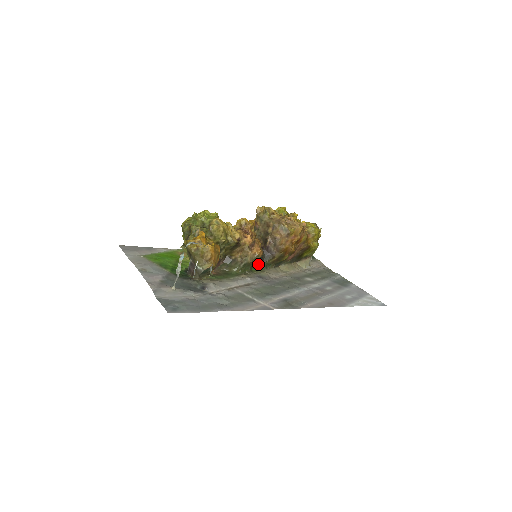
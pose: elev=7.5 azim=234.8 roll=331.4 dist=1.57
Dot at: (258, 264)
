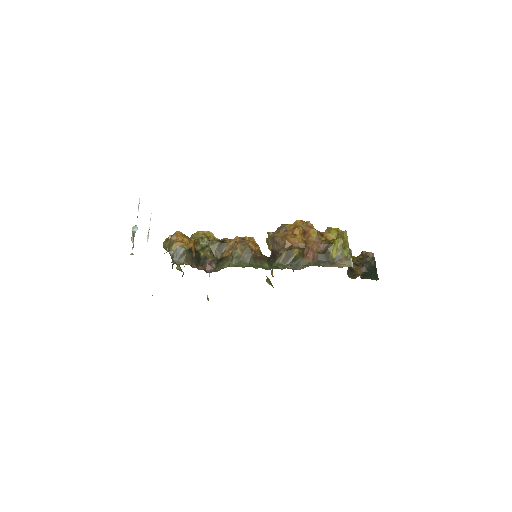
Dot at: (267, 268)
